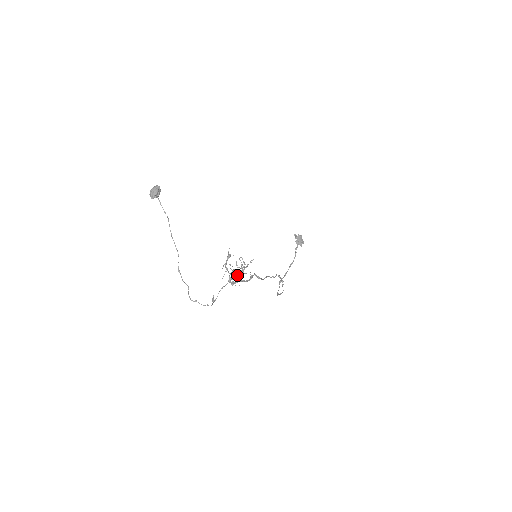
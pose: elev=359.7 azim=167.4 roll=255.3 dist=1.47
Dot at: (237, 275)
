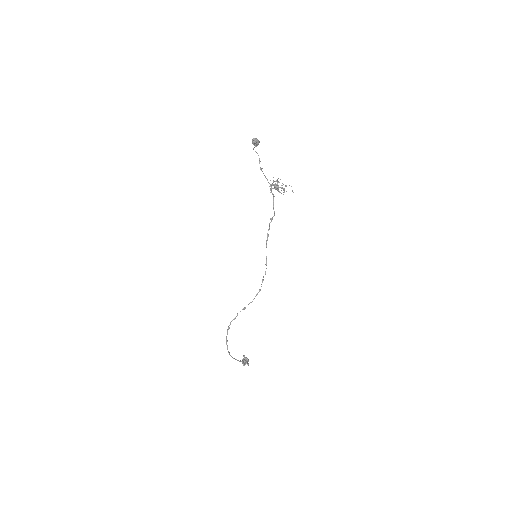
Dot at: (279, 187)
